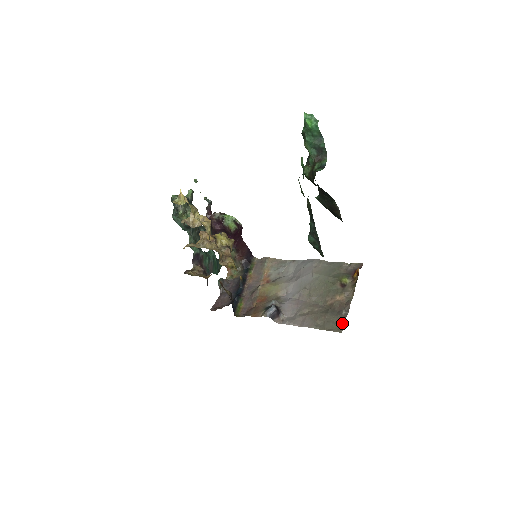
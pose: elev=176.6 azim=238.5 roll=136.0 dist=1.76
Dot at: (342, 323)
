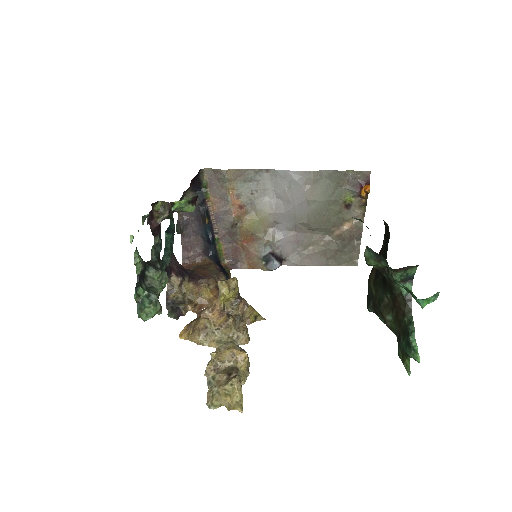
Dot at: (356, 256)
